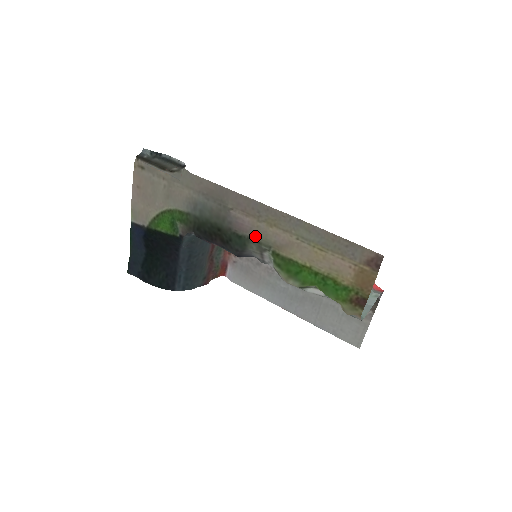
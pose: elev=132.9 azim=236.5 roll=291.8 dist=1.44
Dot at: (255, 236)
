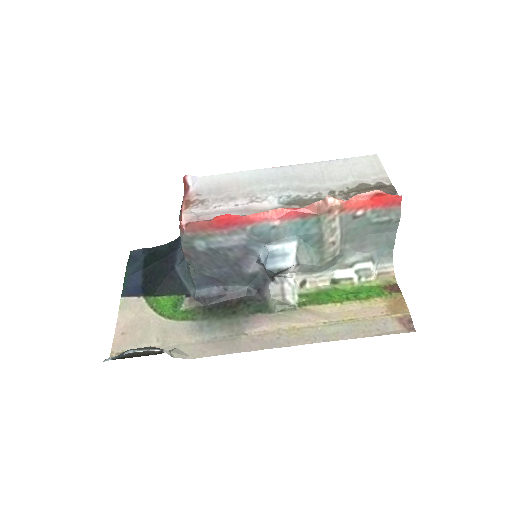
Dot at: (277, 316)
